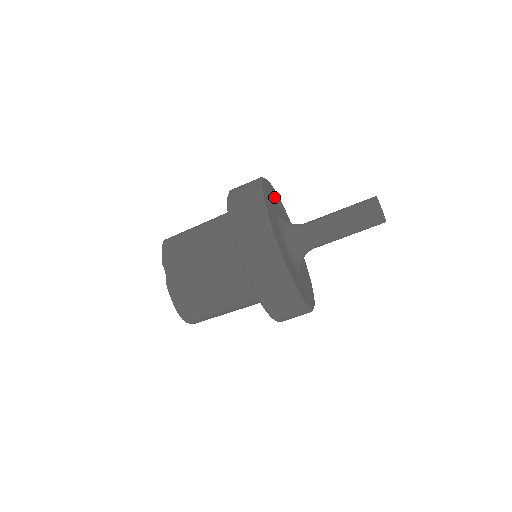
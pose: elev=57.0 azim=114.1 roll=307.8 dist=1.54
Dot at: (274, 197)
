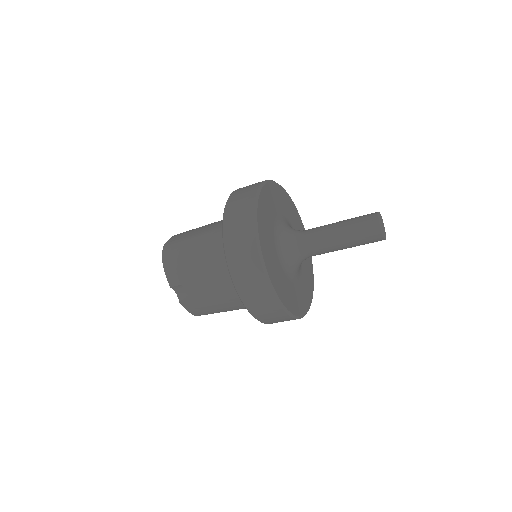
Dot at: (268, 207)
